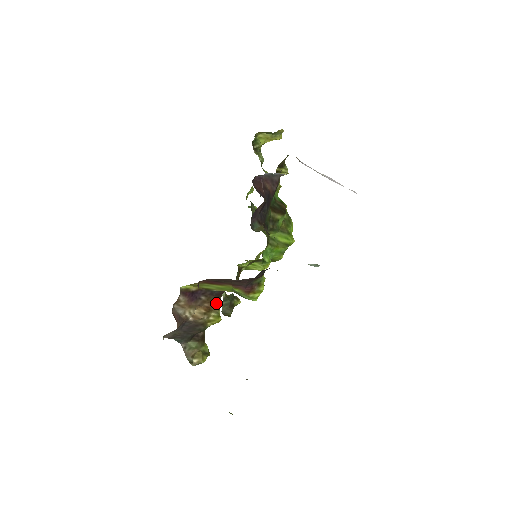
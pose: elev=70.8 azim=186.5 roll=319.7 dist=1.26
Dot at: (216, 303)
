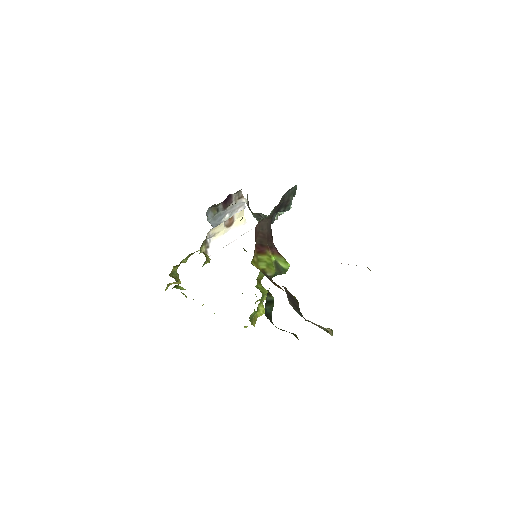
Dot at: (278, 286)
